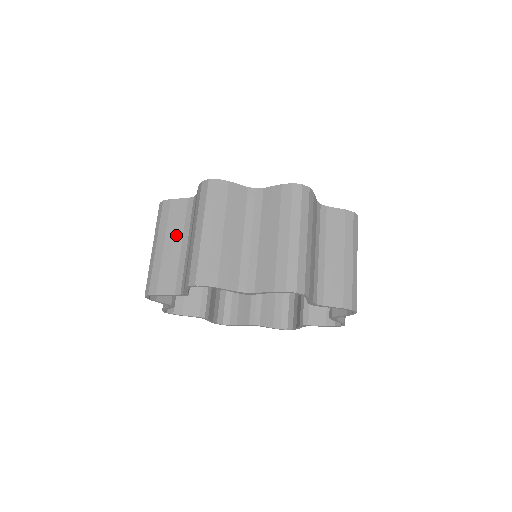
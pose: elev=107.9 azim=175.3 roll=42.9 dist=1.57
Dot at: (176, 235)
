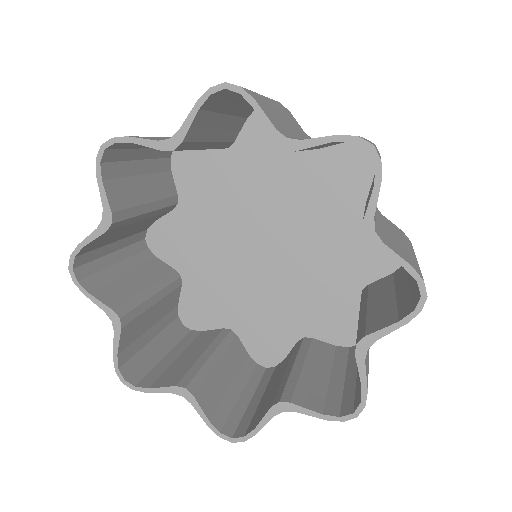
Dot at: occluded
